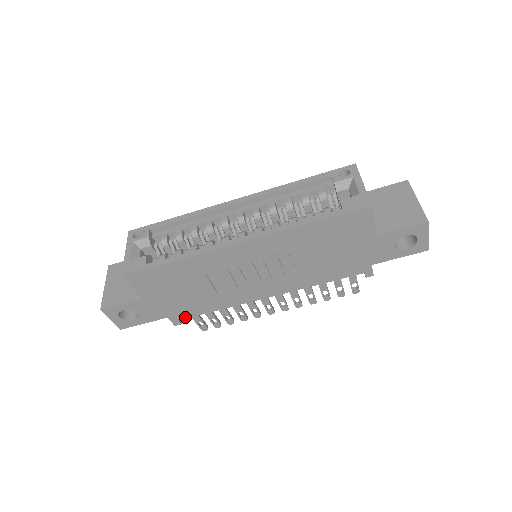
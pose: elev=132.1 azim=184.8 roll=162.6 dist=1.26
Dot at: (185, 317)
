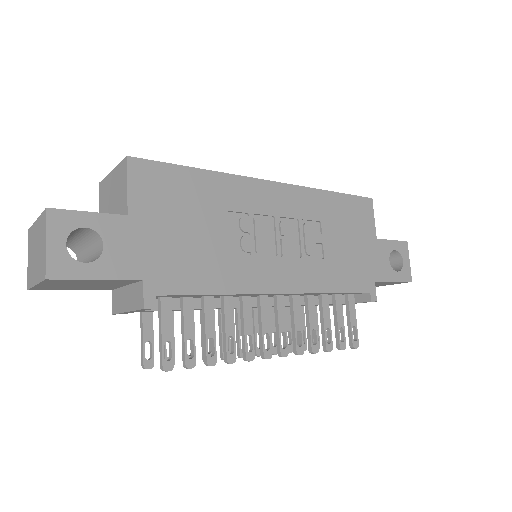
Dot at: (169, 291)
